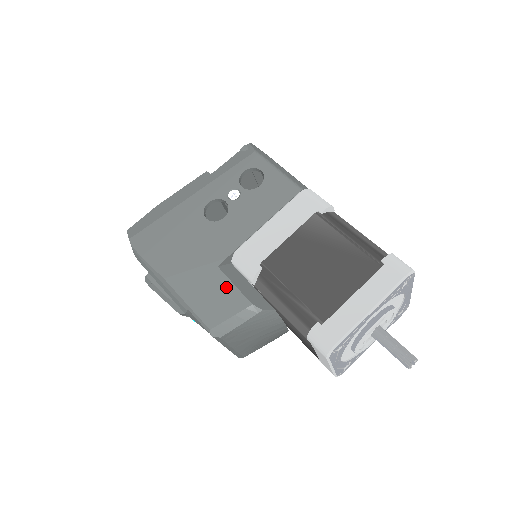
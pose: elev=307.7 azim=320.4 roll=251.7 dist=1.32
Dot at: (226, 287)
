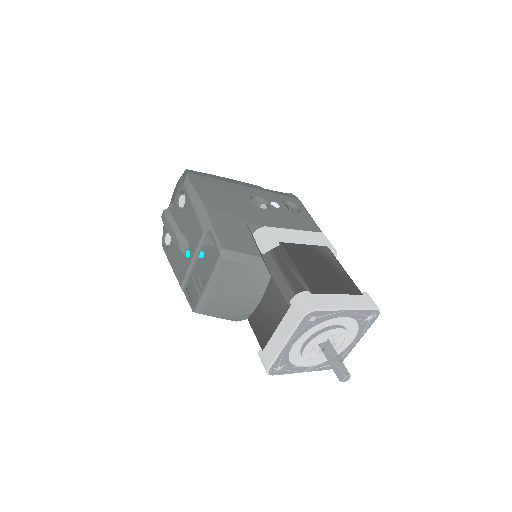
Dot at: (247, 237)
